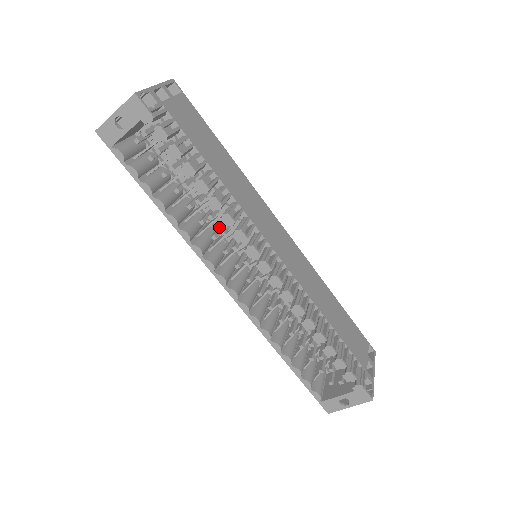
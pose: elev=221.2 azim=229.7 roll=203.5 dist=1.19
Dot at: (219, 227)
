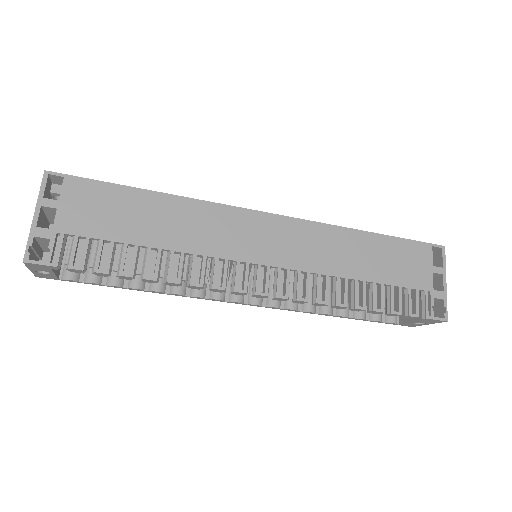
Dot at: occluded
